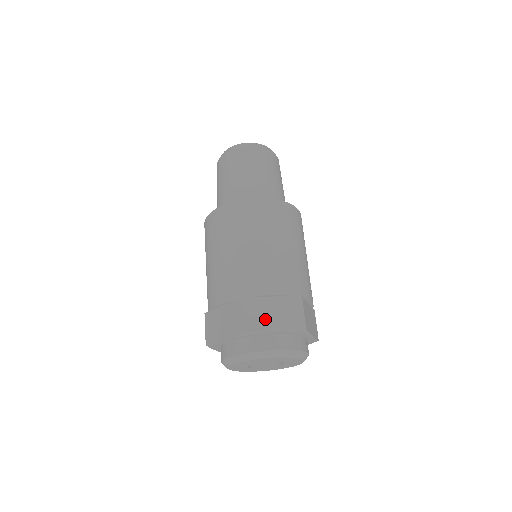
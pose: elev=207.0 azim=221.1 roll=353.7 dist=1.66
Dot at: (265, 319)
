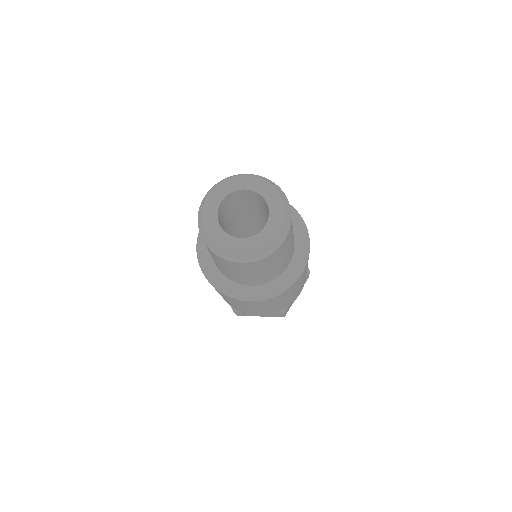
Dot at: occluded
